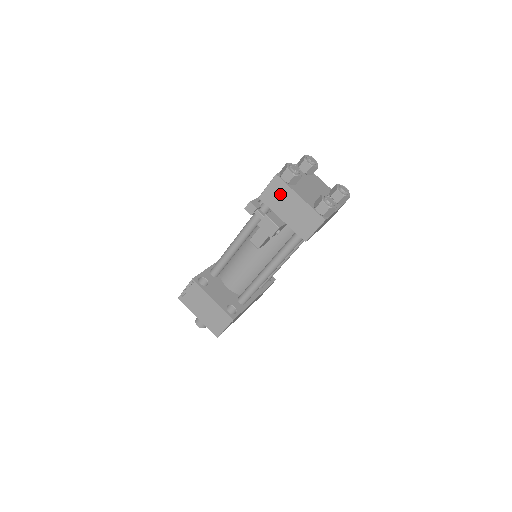
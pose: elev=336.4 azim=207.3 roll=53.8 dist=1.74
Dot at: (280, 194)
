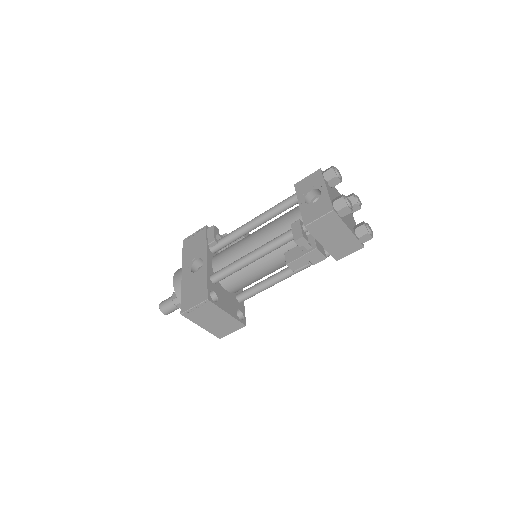
Dot at: (330, 226)
